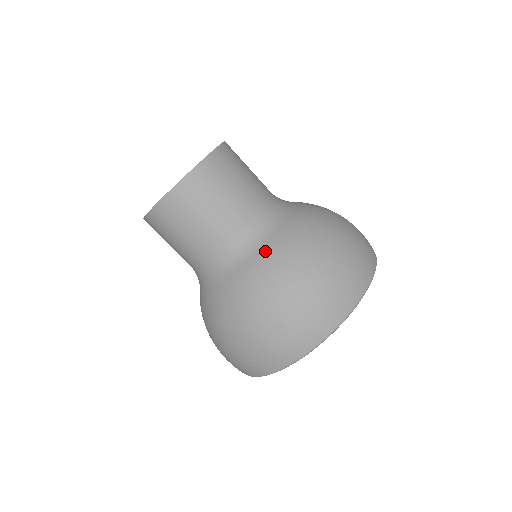
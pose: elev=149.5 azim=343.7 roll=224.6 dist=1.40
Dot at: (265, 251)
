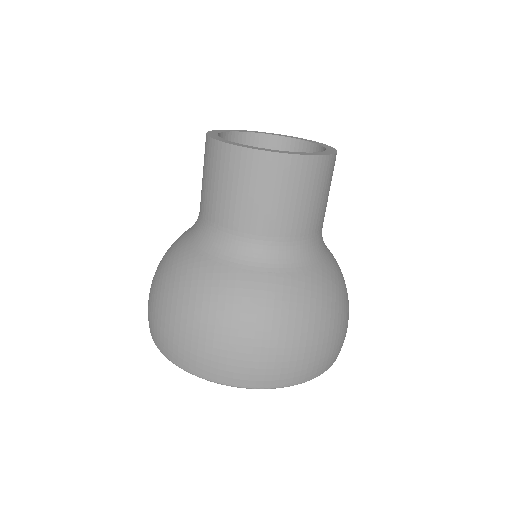
Dot at: (314, 274)
